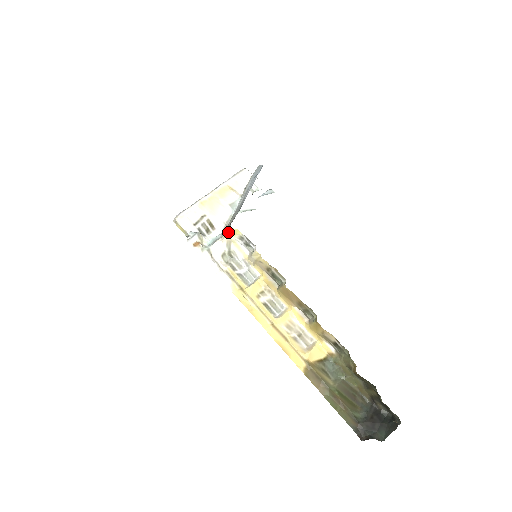
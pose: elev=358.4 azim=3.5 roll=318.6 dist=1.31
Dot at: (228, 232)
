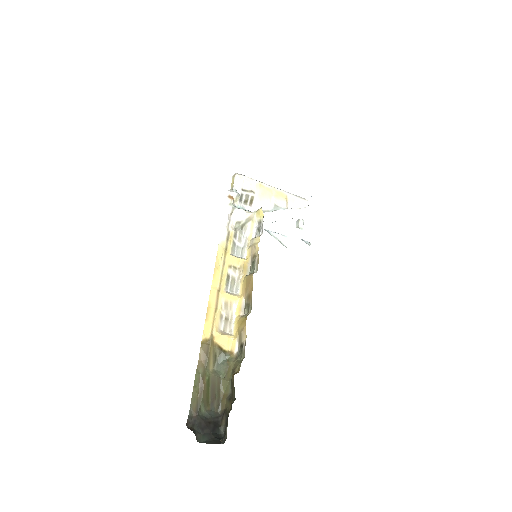
Dot at: (256, 211)
